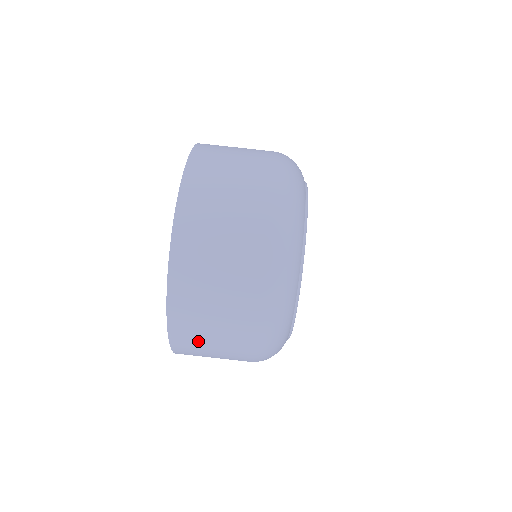
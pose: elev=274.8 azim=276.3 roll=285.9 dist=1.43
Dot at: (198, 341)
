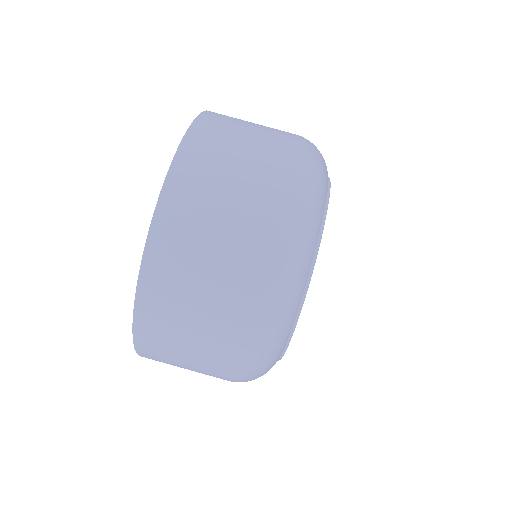
Dot at: occluded
